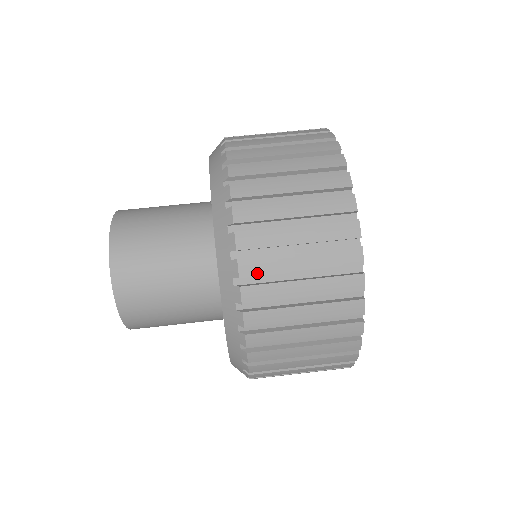
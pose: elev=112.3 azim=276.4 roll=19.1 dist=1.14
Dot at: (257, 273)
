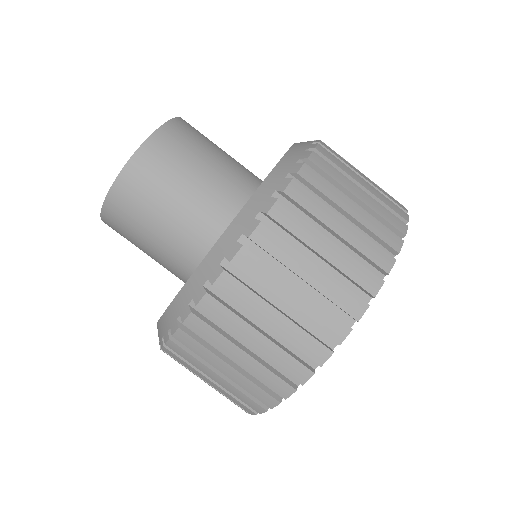
Dot at: (267, 247)
